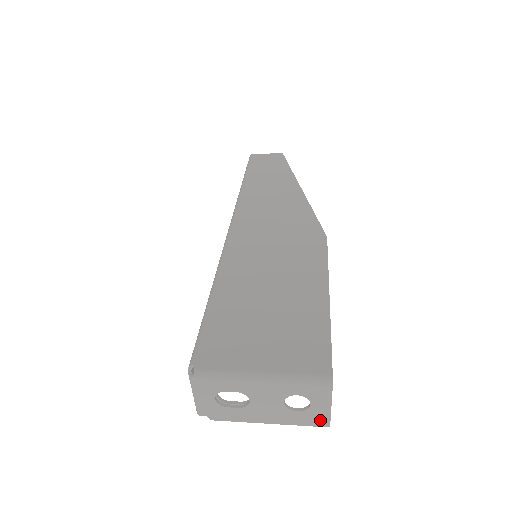
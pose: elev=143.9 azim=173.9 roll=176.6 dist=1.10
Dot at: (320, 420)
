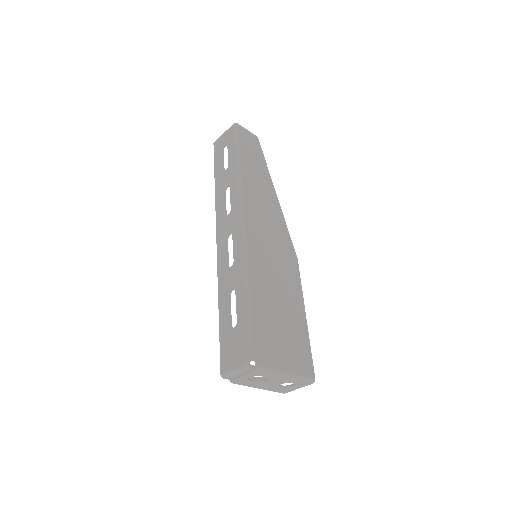
Dot at: (285, 391)
